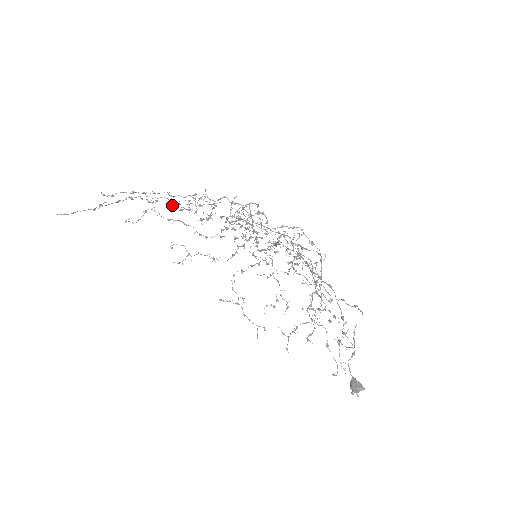
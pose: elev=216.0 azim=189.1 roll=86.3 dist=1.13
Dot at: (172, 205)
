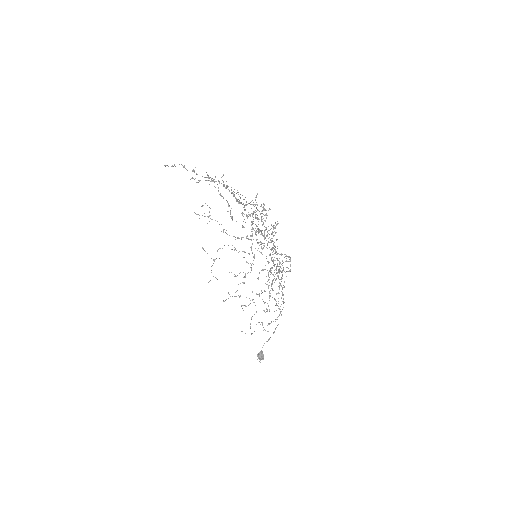
Dot at: (239, 203)
